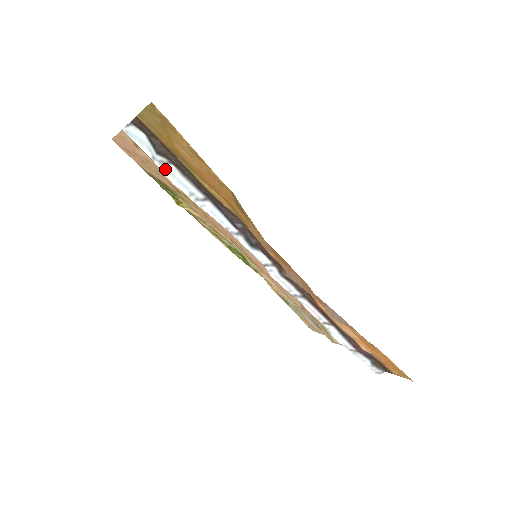
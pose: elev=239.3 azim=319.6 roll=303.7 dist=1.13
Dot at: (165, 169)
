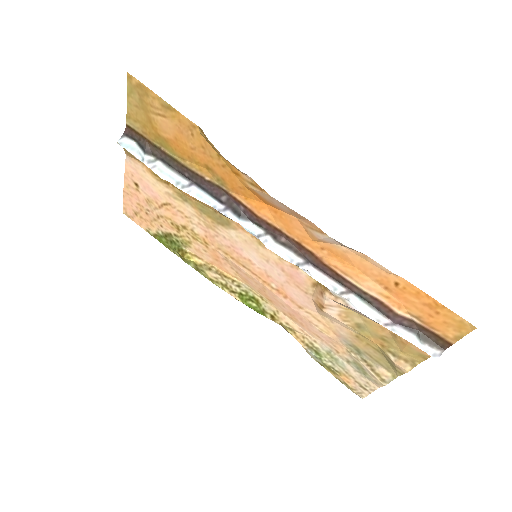
Dot at: (153, 167)
